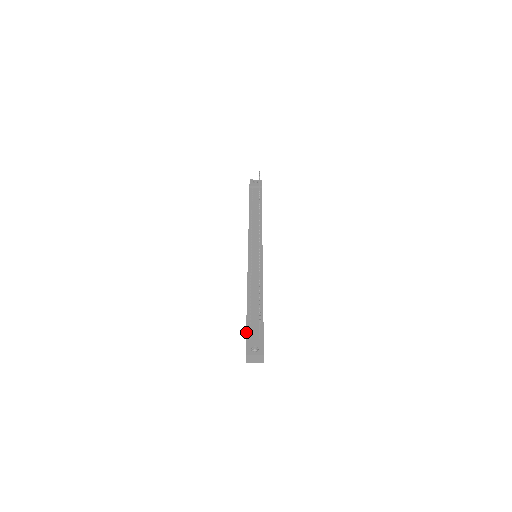
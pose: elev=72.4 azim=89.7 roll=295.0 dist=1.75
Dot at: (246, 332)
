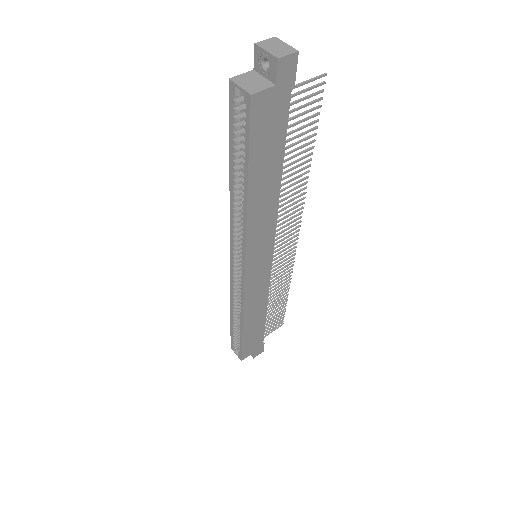
Dot at: occluded
